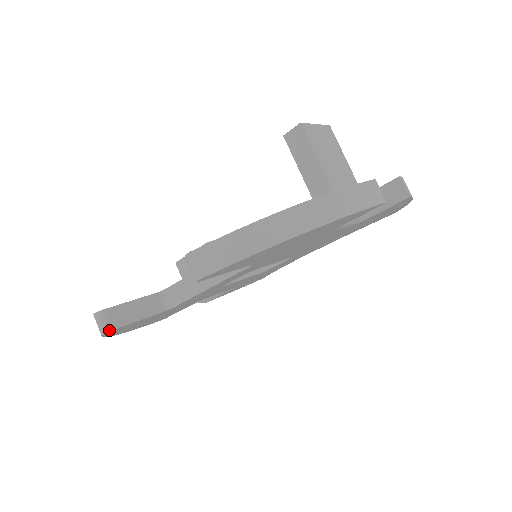
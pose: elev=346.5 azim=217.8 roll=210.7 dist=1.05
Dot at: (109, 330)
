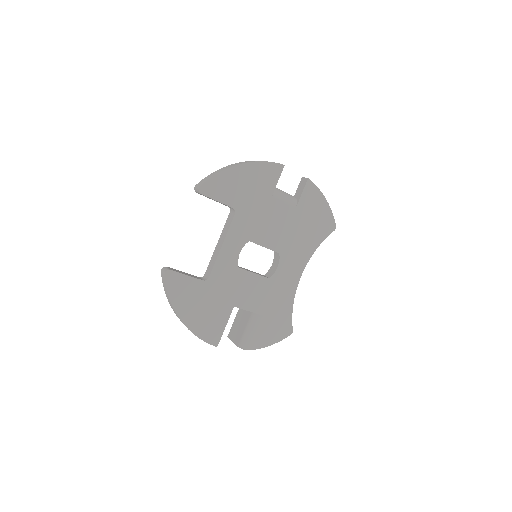
Dot at: (168, 270)
